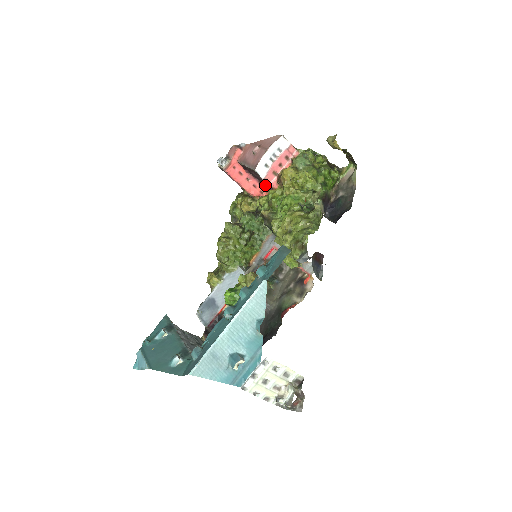
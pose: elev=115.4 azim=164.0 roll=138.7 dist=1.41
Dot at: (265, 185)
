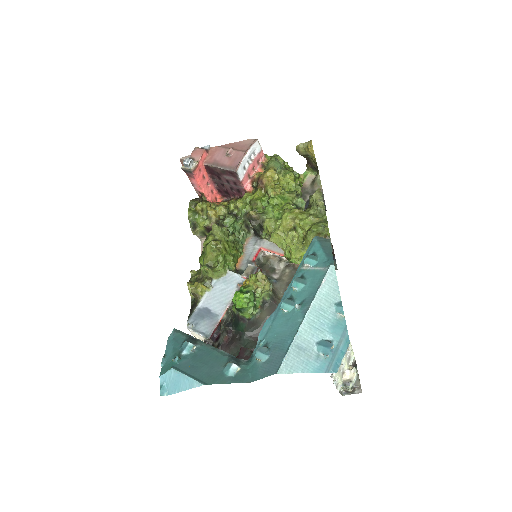
Dot at: (230, 189)
